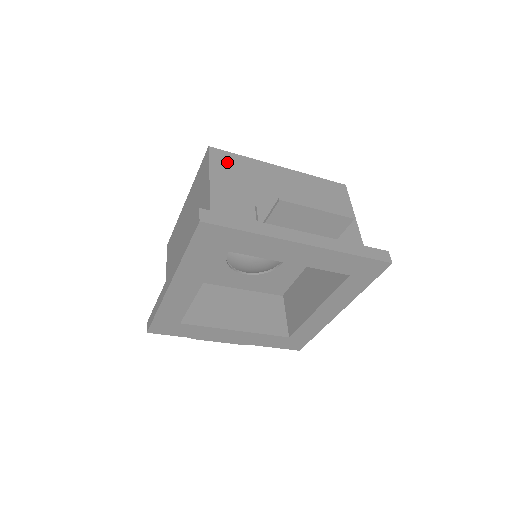
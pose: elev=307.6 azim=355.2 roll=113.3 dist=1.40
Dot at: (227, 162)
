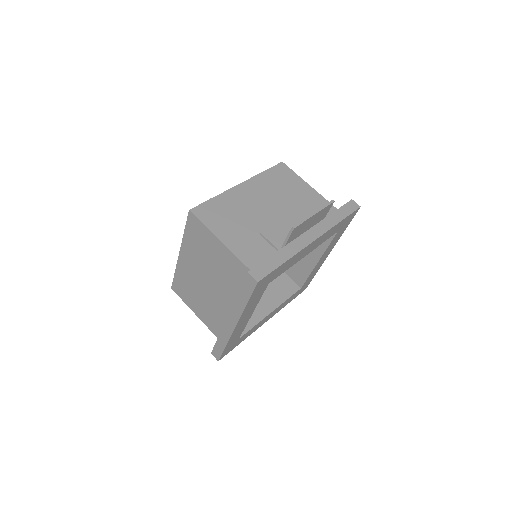
Dot at: (212, 213)
